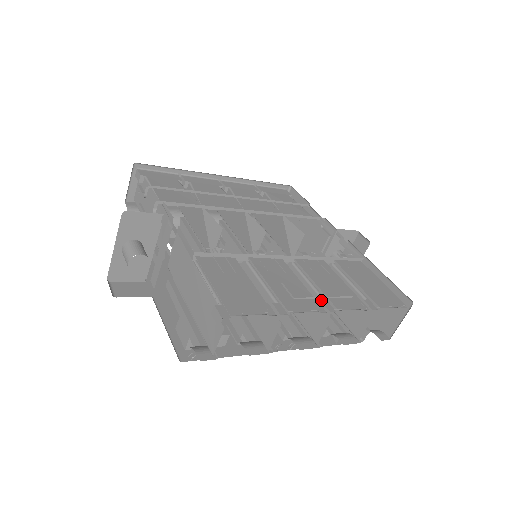
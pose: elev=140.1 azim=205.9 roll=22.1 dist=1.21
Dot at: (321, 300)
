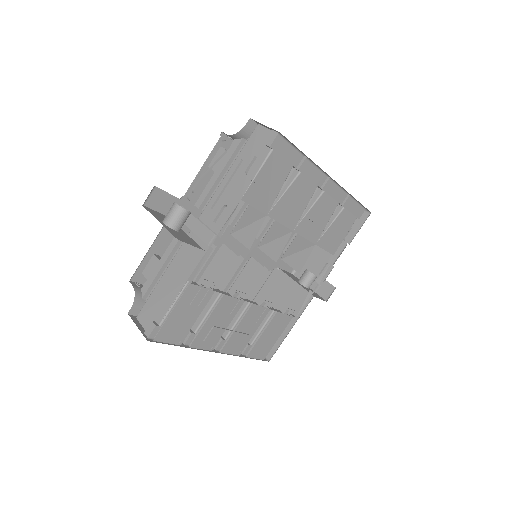
Dot at: (225, 336)
